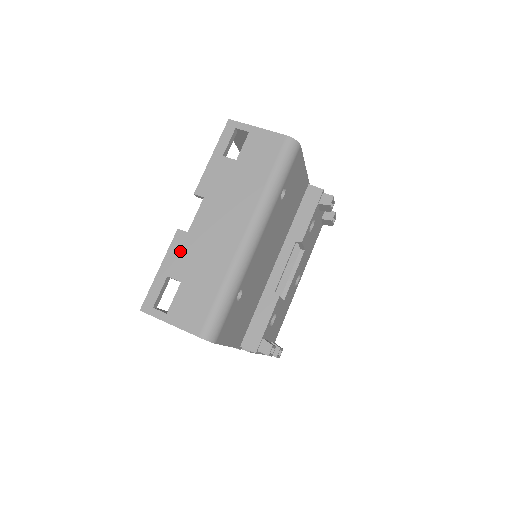
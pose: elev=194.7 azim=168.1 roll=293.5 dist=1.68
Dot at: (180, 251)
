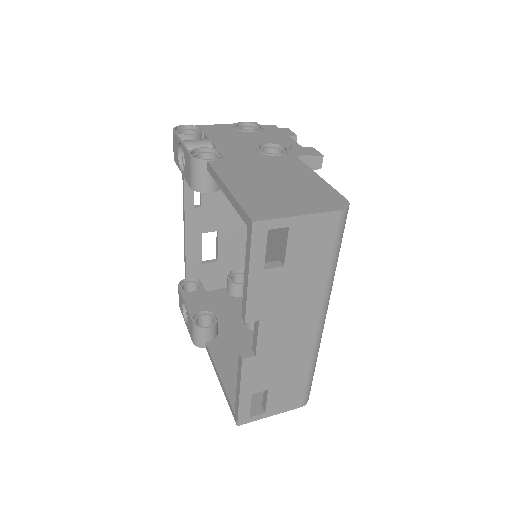
Dot at: (255, 373)
